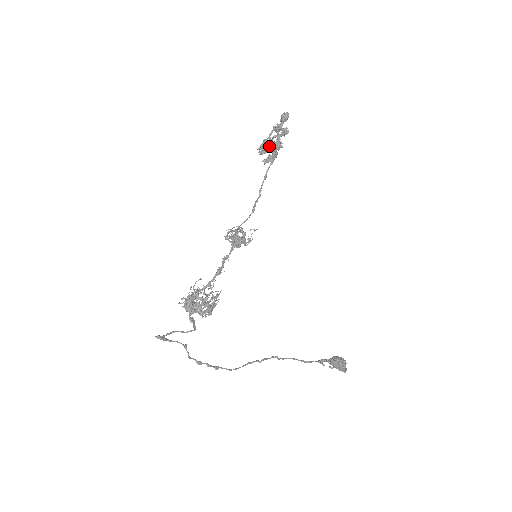
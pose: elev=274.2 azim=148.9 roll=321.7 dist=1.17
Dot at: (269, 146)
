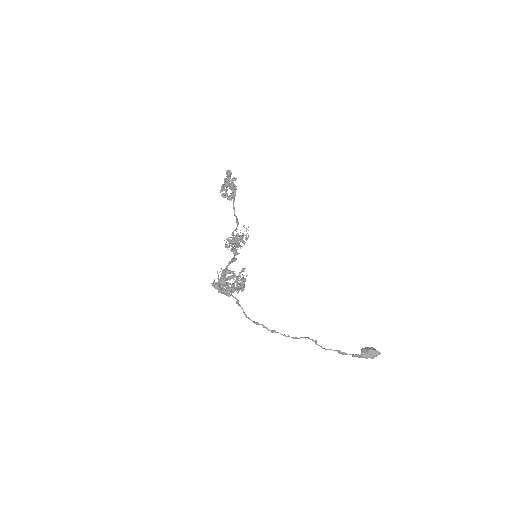
Dot at: (226, 193)
